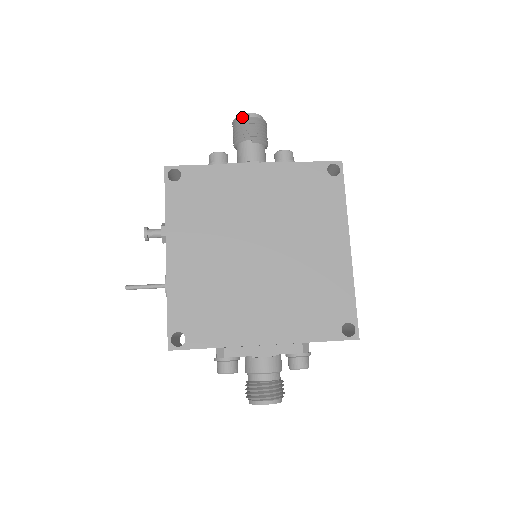
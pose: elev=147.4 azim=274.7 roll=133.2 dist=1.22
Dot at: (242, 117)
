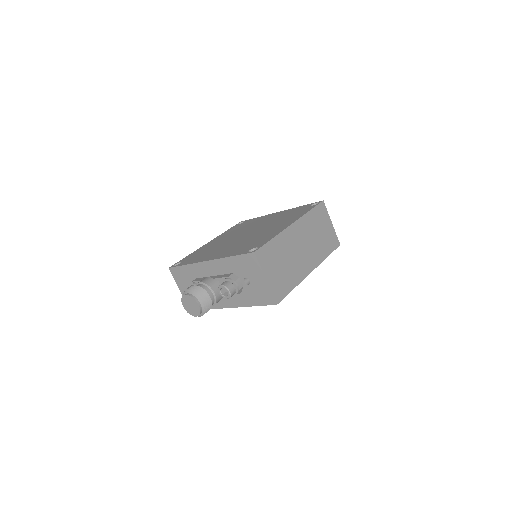
Dot at: occluded
